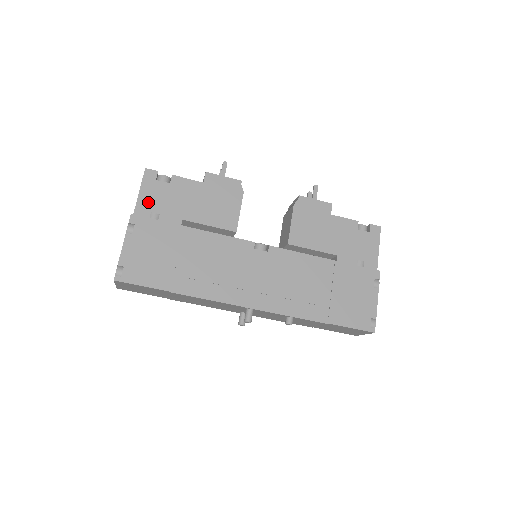
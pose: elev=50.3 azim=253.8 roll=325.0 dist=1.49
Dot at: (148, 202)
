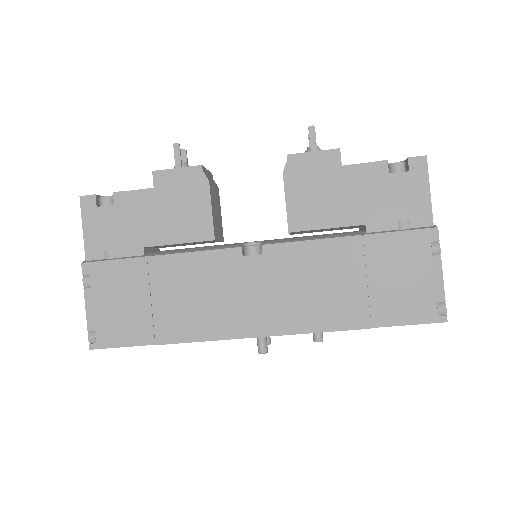
Dot at: (97, 239)
